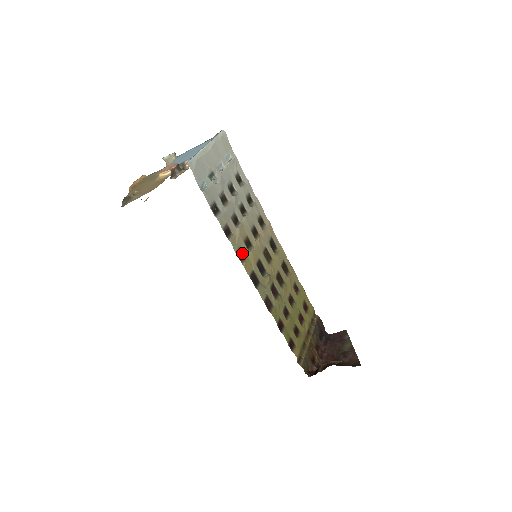
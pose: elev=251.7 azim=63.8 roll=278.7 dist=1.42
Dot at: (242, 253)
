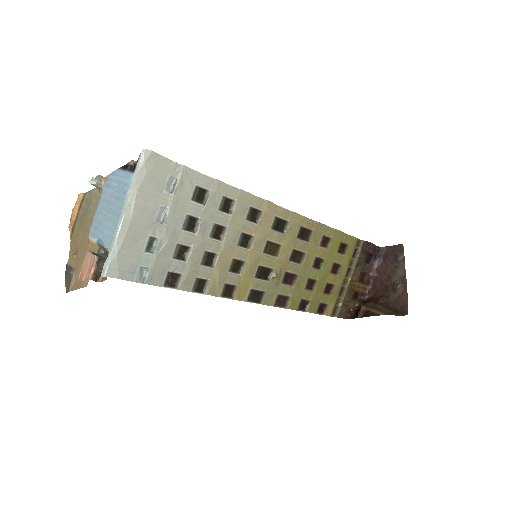
Dot at: (230, 286)
